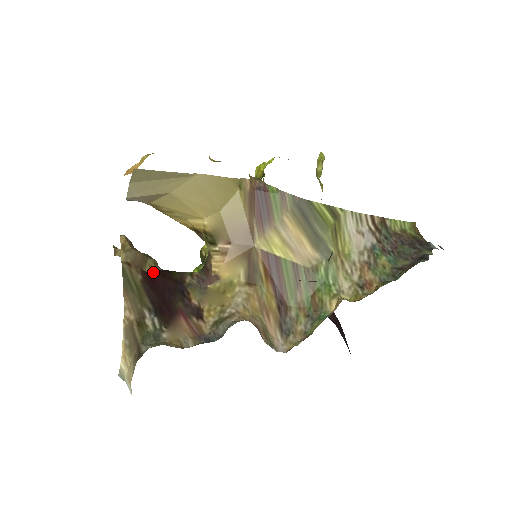
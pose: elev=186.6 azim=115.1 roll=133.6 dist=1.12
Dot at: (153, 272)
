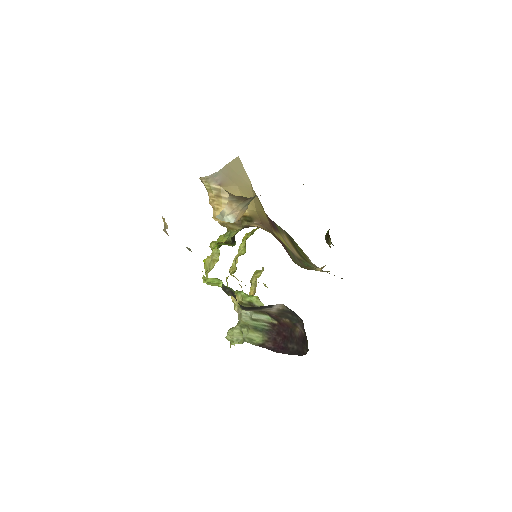
Dot at: occluded
